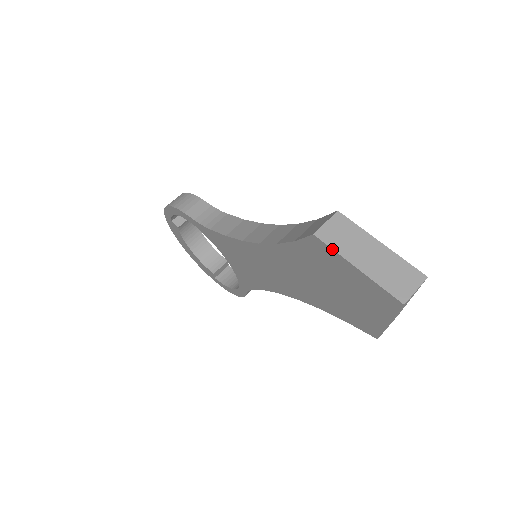
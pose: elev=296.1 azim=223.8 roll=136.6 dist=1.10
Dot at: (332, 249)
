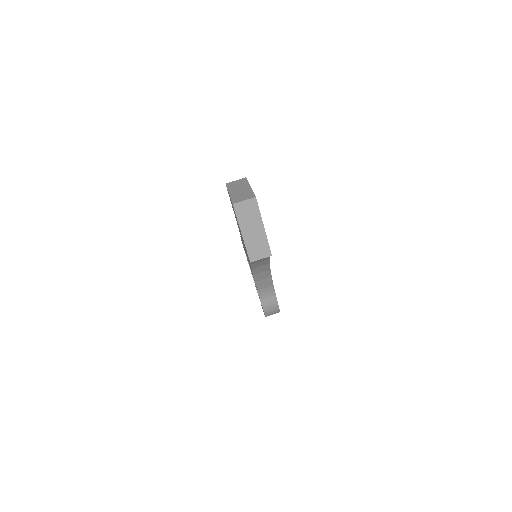
Dot at: (227, 188)
